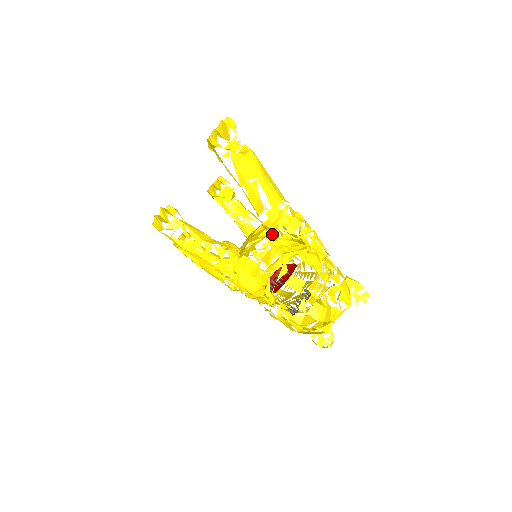
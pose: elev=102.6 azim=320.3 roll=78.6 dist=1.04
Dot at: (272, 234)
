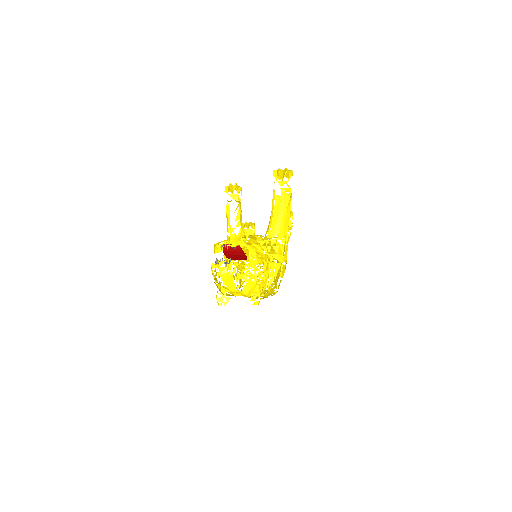
Dot at: (260, 240)
